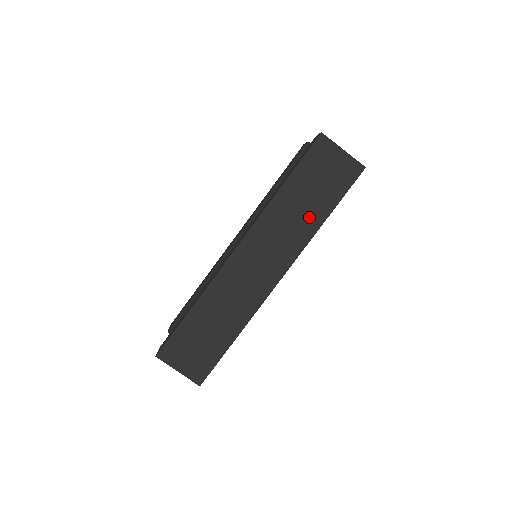
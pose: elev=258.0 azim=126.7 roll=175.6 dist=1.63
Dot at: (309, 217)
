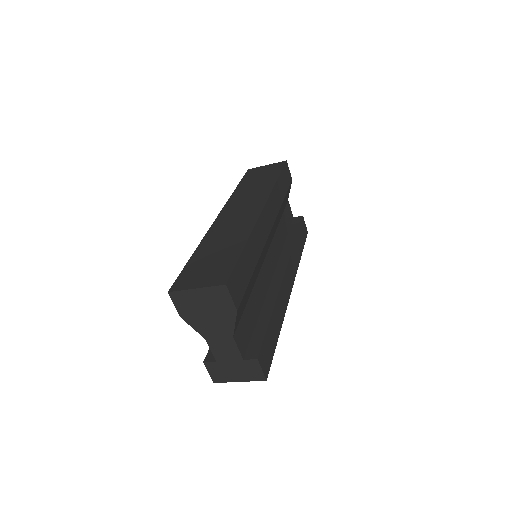
Dot at: occluded
